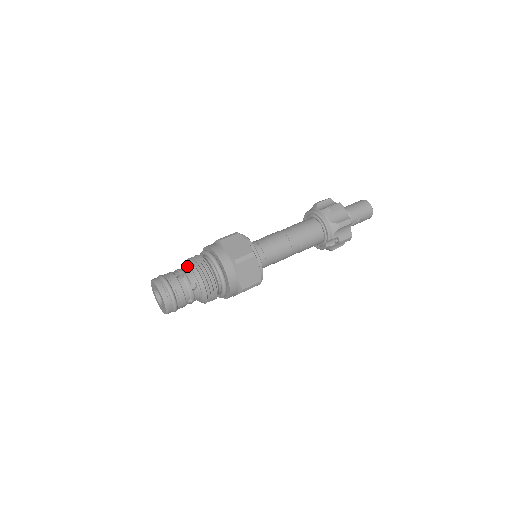
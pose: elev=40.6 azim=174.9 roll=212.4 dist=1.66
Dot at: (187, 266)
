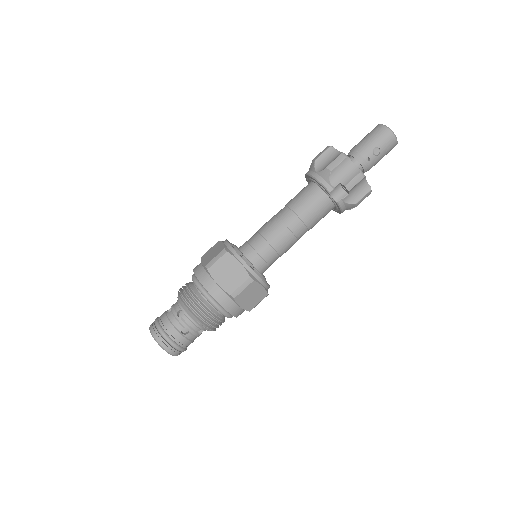
Dot at: occluded
